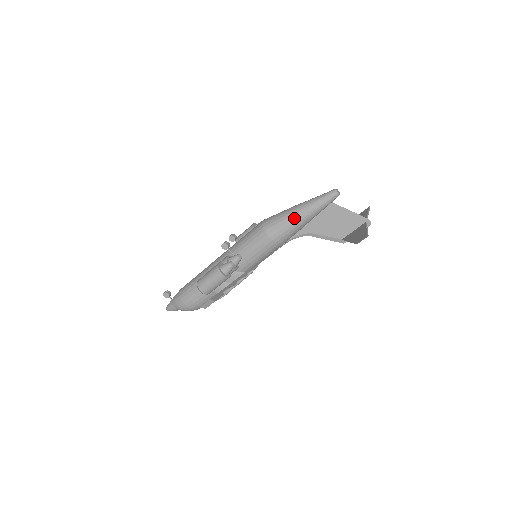
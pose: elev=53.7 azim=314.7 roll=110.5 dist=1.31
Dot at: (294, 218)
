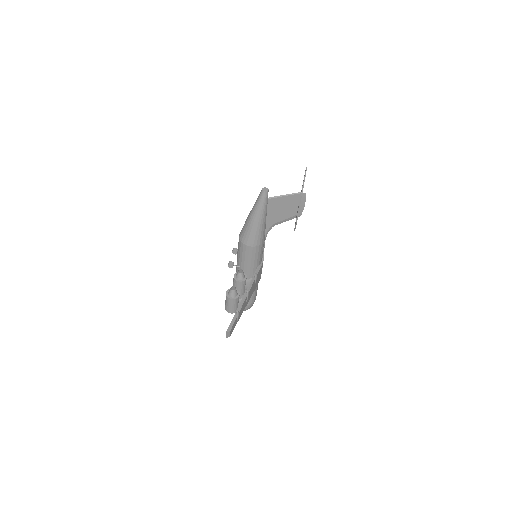
Dot at: (253, 226)
